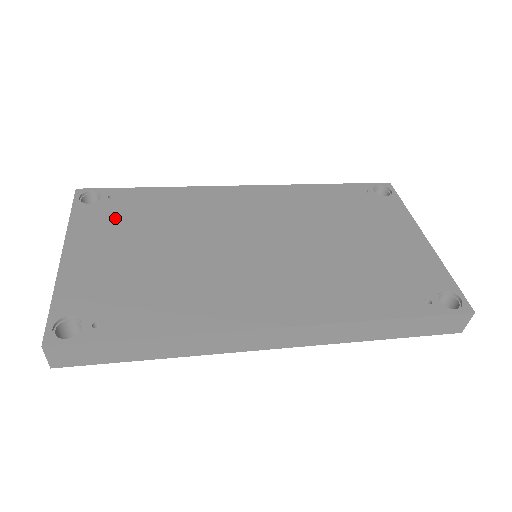
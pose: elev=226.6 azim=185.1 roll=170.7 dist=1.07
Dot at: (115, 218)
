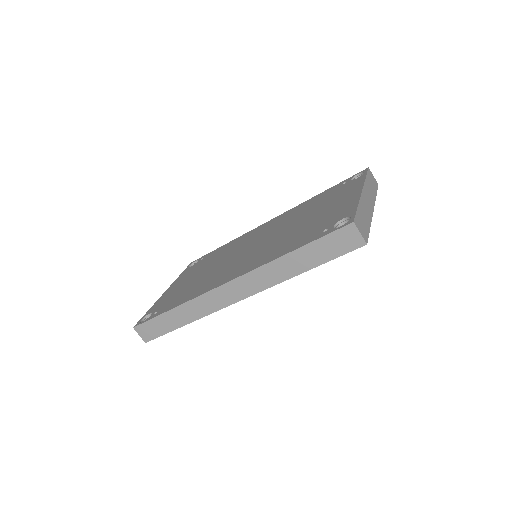
Dot at: (196, 267)
